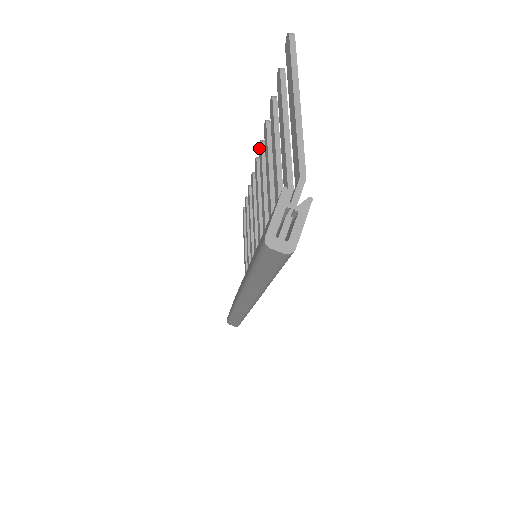
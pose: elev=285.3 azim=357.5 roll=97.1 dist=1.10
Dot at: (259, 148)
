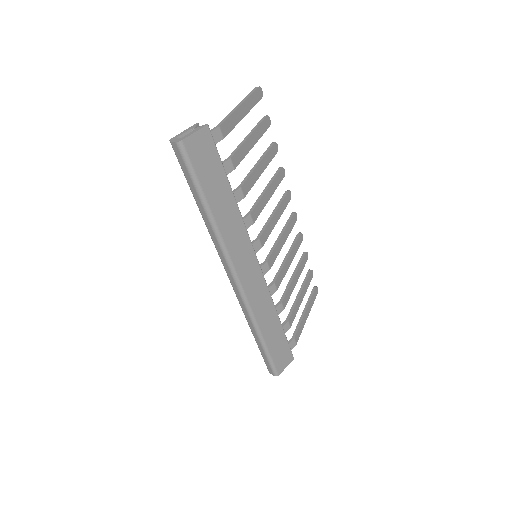
Dot at: occluded
